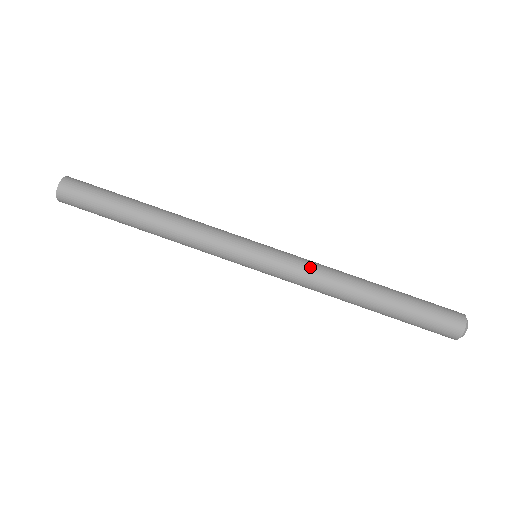
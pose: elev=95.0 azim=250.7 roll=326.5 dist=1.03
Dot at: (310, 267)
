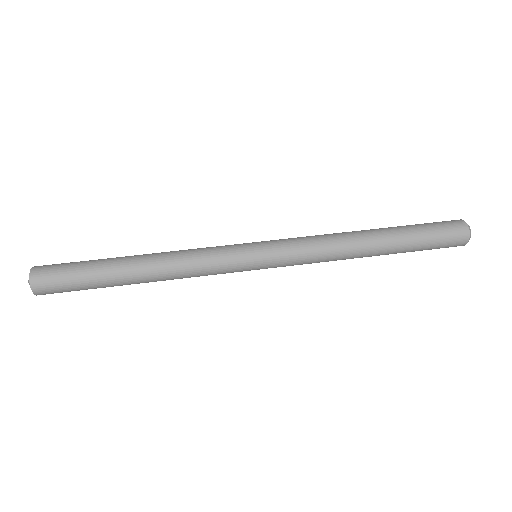
Dot at: occluded
